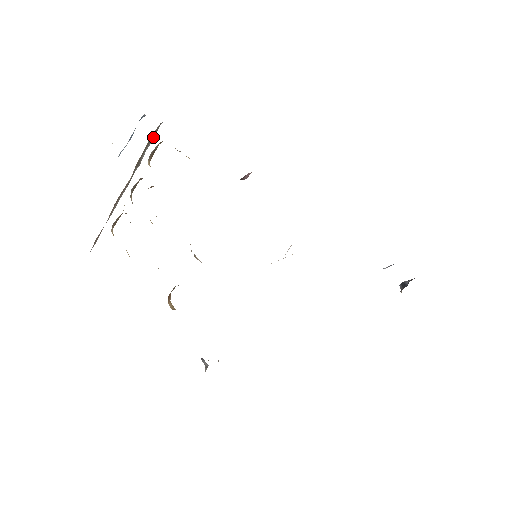
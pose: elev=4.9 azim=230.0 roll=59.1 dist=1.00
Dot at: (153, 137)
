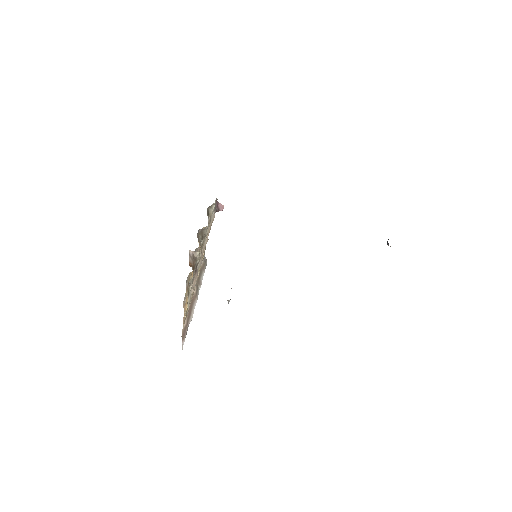
Dot at: (204, 268)
